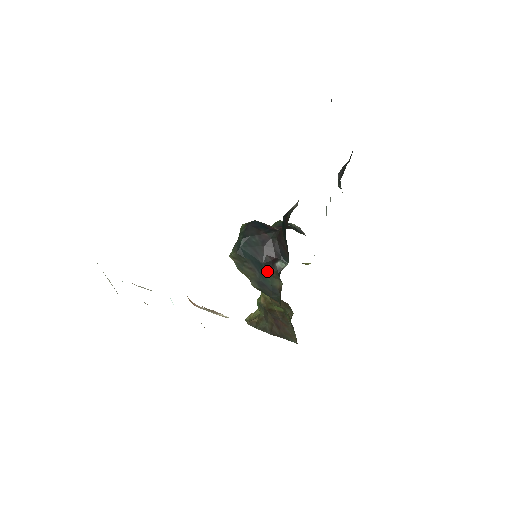
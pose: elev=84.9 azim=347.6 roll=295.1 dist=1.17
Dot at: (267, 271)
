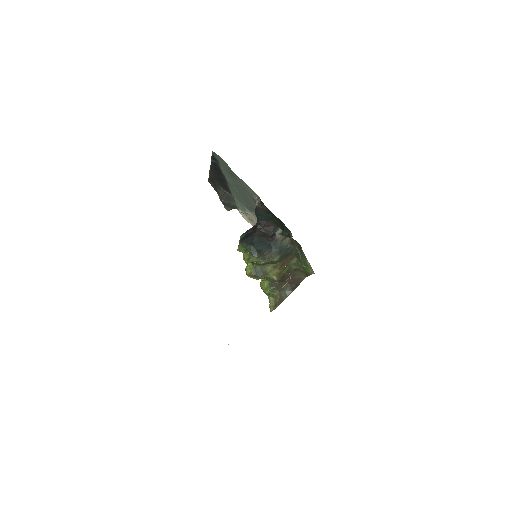
Dot at: (276, 243)
